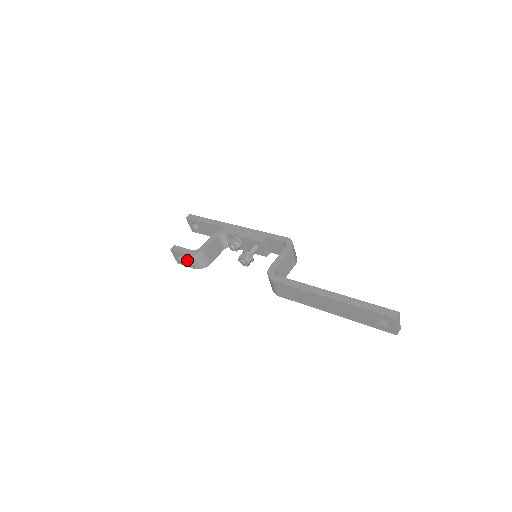
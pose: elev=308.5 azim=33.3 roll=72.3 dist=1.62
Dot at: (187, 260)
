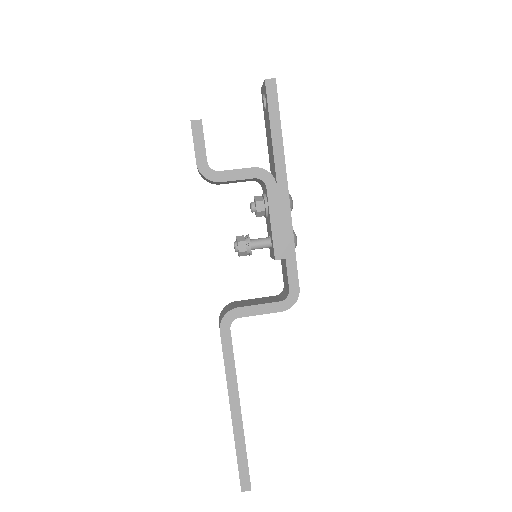
Dot at: occluded
